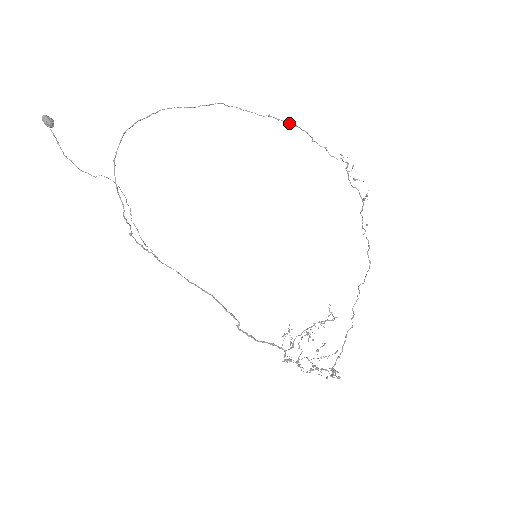
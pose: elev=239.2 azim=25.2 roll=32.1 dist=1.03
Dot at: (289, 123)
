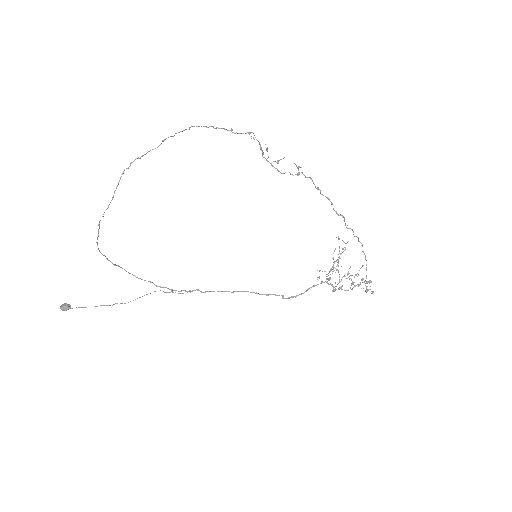
Dot at: (183, 130)
